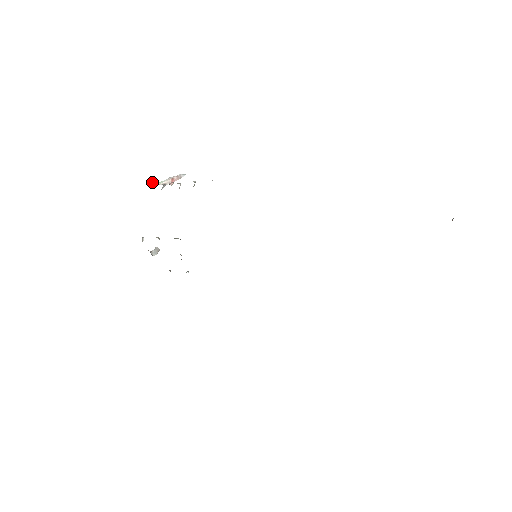
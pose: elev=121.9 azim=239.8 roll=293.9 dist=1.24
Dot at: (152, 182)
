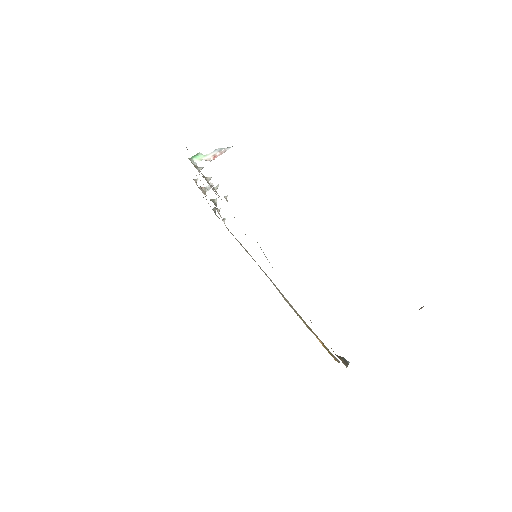
Dot at: (197, 155)
